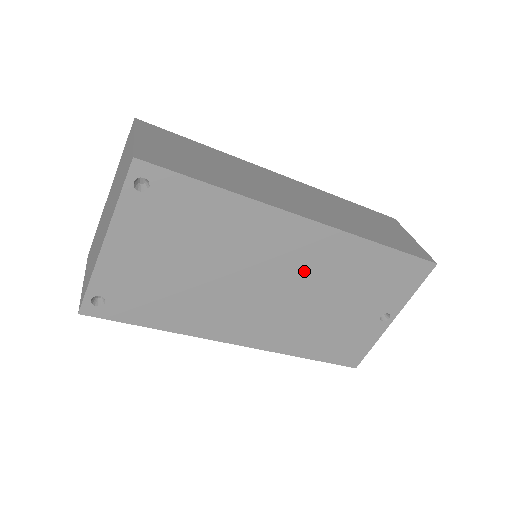
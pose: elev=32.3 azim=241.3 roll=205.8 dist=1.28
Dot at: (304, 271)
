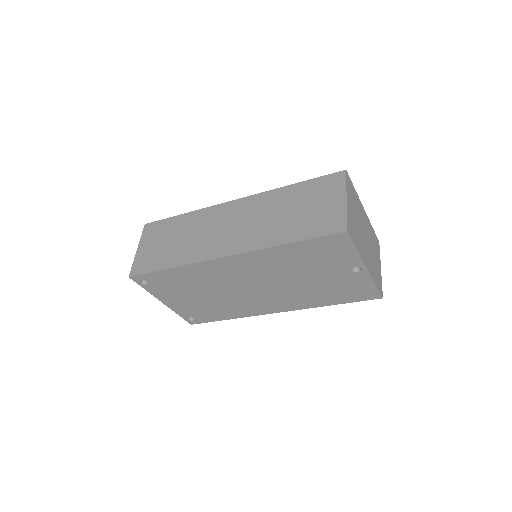
Dot at: (260, 275)
